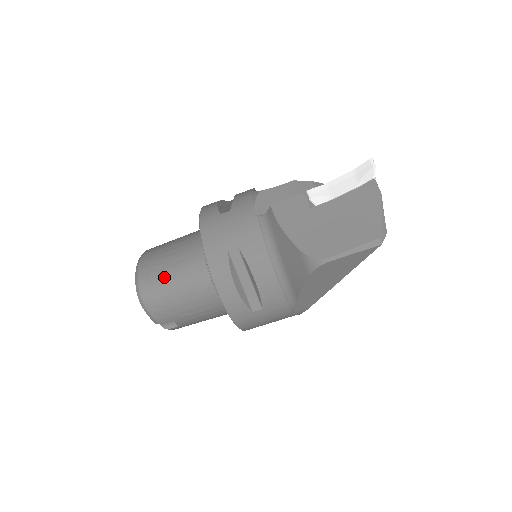
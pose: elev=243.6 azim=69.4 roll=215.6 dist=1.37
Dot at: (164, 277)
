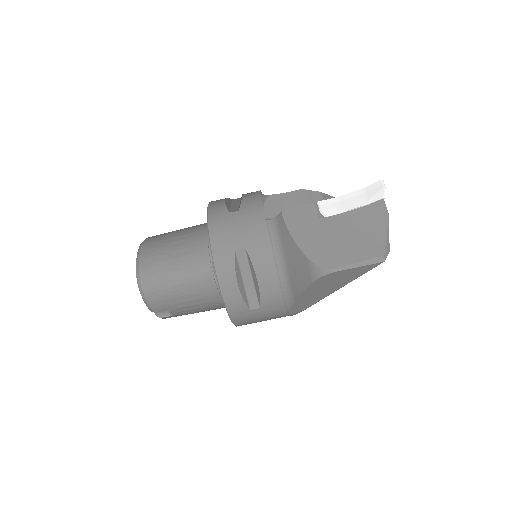
Dot at: (166, 268)
